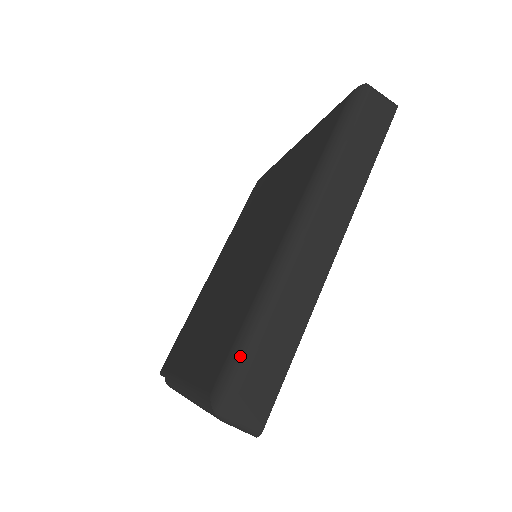
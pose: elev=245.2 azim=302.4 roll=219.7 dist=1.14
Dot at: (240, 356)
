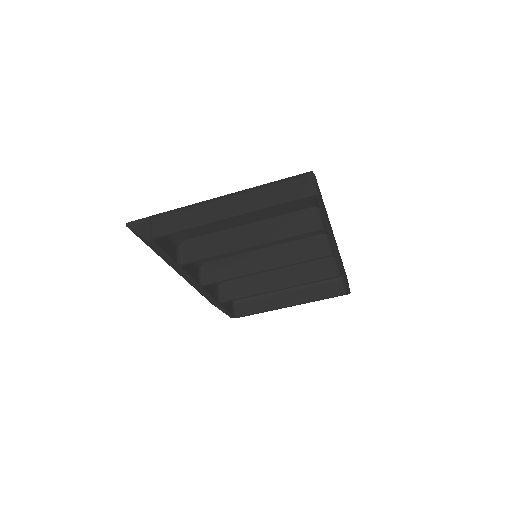
Dot at: occluded
